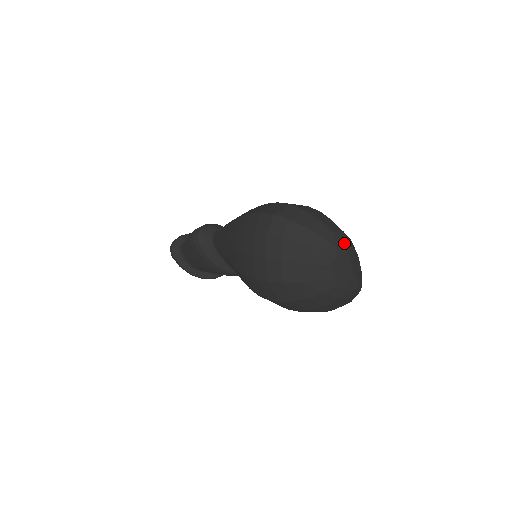
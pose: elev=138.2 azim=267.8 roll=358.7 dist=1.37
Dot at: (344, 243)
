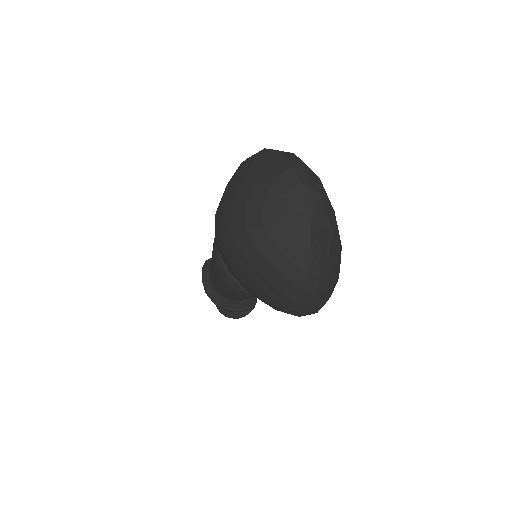
Dot at: (314, 188)
